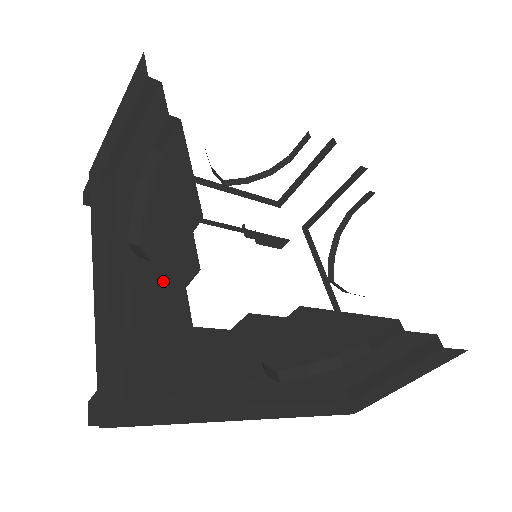
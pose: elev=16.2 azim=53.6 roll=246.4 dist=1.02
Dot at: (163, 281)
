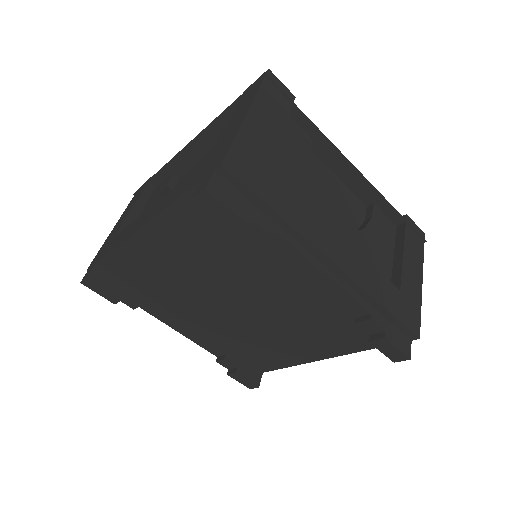
Dot at: occluded
